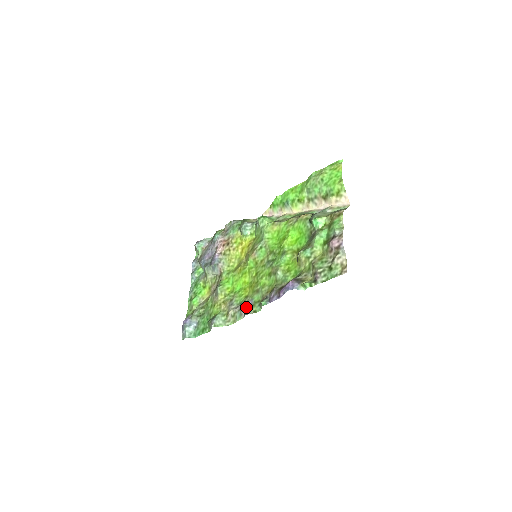
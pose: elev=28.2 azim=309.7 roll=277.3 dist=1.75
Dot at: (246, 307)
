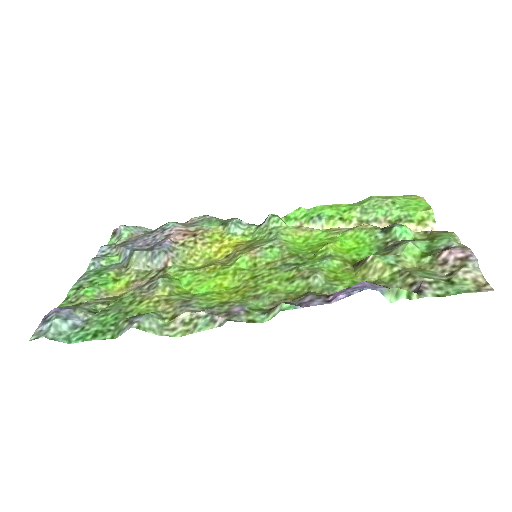
Dot at: (228, 312)
